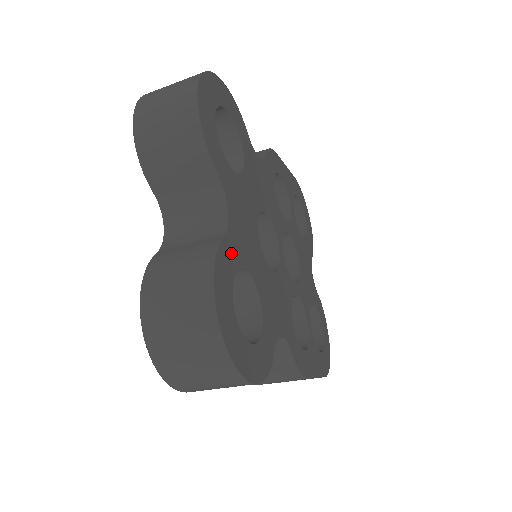
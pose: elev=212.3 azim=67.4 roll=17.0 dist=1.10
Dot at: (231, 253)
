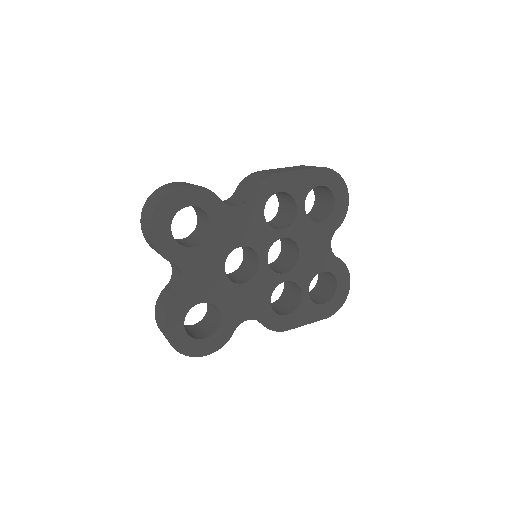
Dot at: (185, 302)
